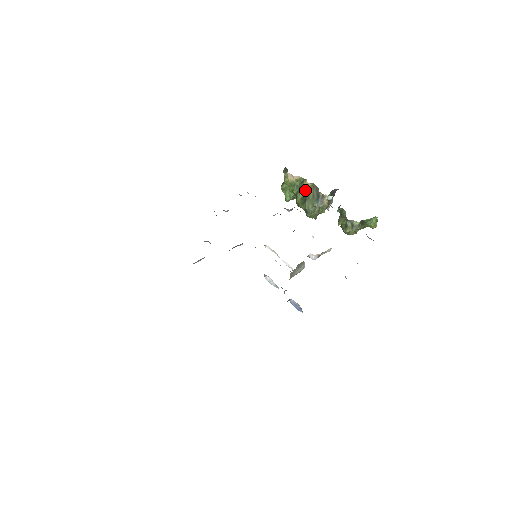
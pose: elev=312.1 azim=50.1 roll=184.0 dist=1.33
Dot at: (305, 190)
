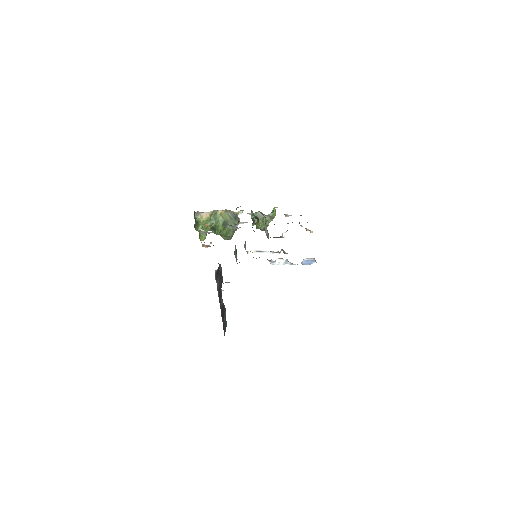
Dot at: (222, 218)
